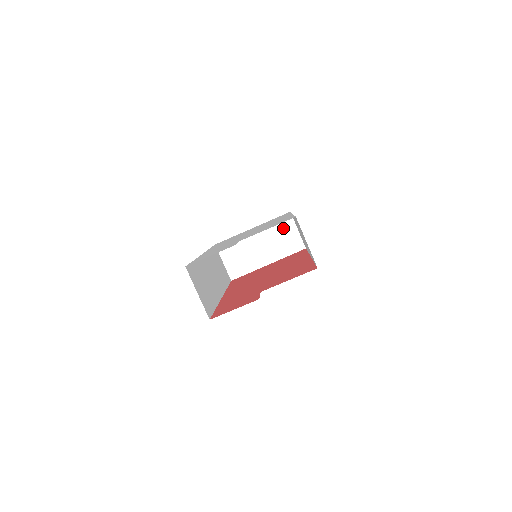
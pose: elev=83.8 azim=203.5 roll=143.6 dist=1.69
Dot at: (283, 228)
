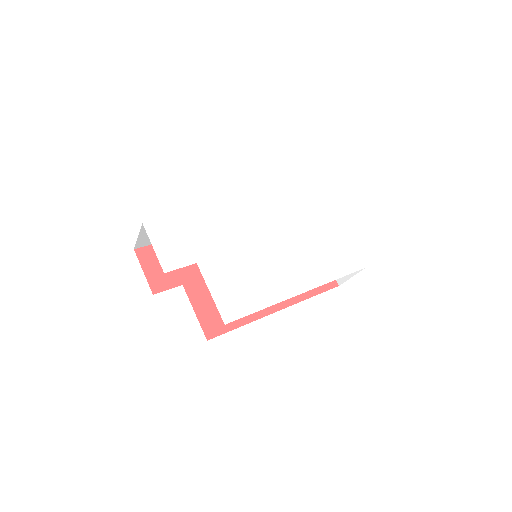
Dot at: occluded
